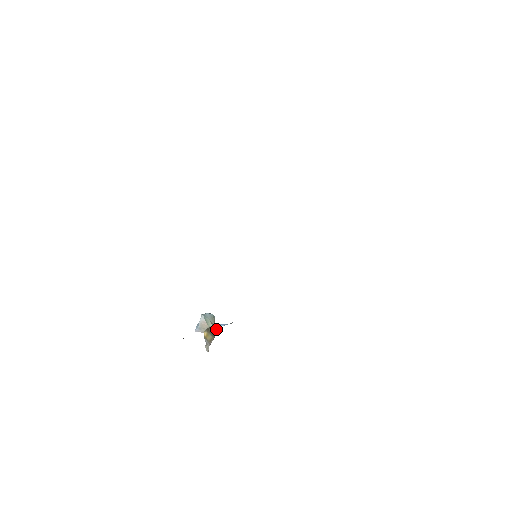
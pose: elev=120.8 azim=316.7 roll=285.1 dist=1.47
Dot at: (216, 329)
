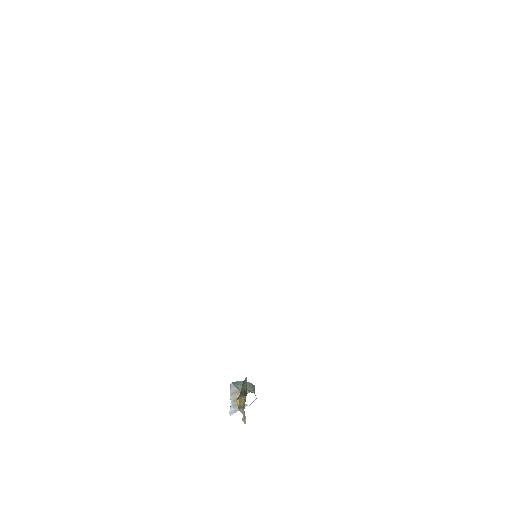
Dot at: (245, 381)
